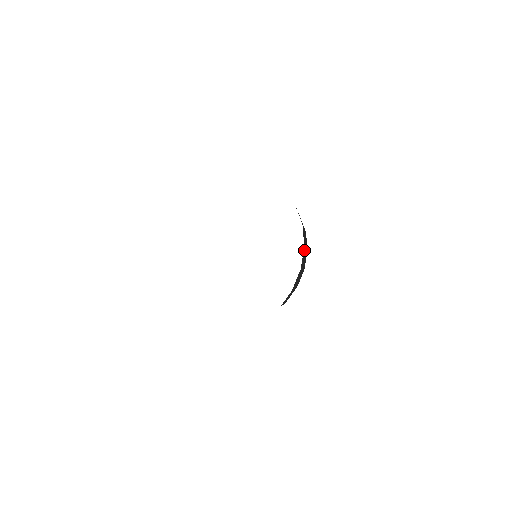
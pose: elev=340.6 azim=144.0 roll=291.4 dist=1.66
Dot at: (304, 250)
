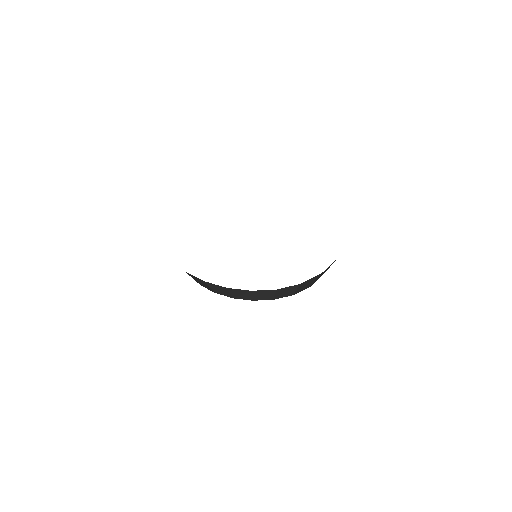
Dot at: (296, 286)
